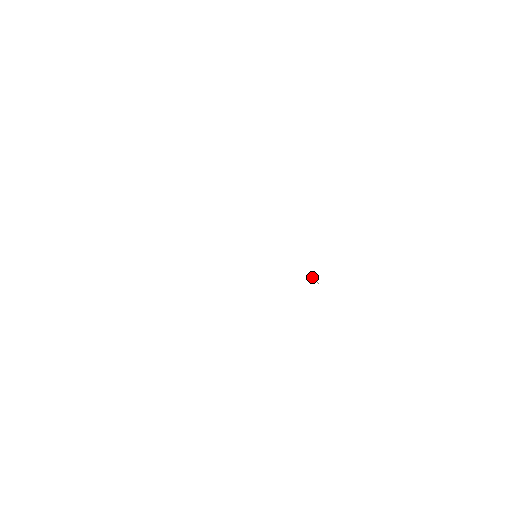
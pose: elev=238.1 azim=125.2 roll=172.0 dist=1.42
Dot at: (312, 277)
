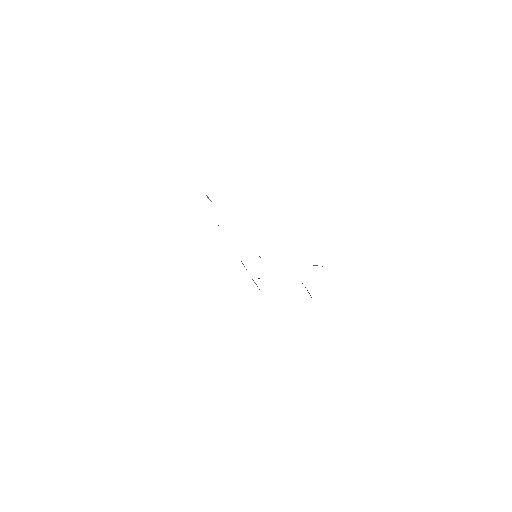
Dot at: occluded
